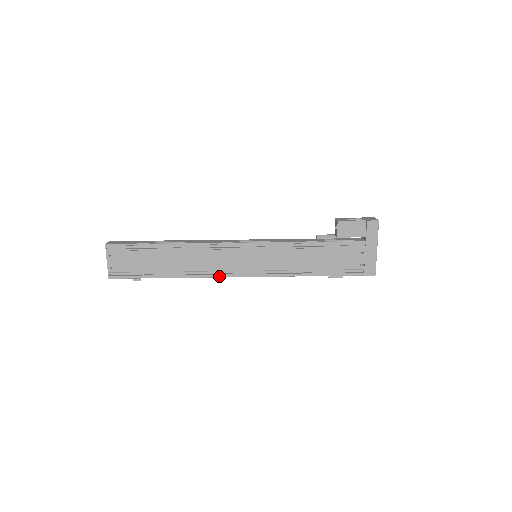
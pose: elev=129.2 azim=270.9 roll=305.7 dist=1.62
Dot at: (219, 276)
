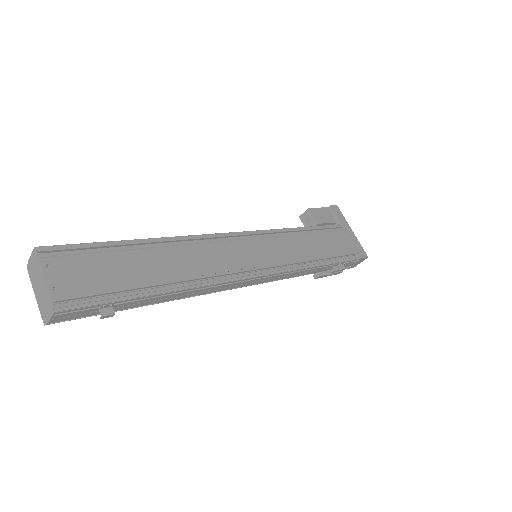
Dot at: (233, 278)
